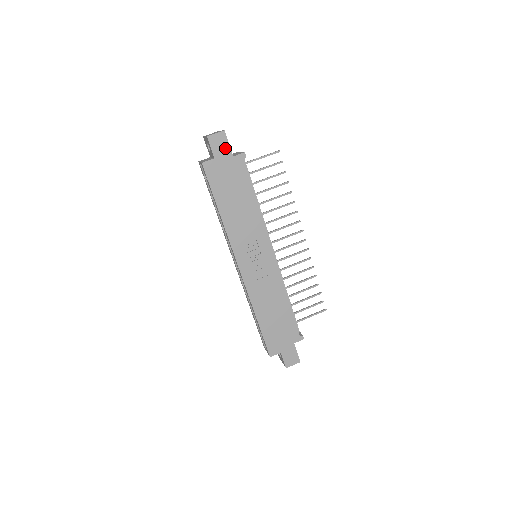
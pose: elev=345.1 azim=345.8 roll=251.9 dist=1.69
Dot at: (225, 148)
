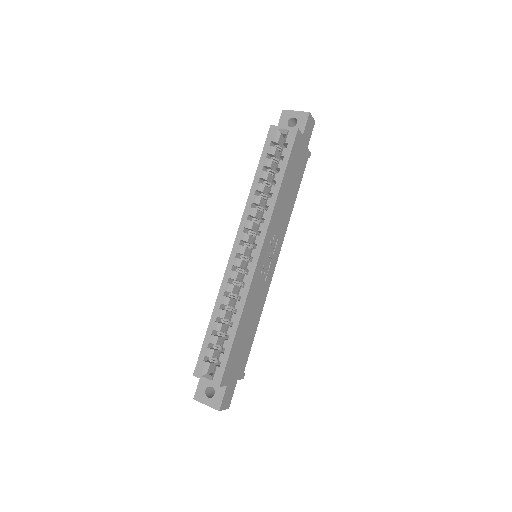
Dot at: (309, 135)
